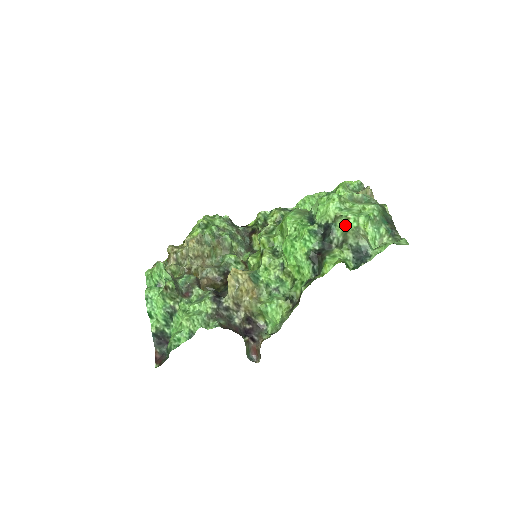
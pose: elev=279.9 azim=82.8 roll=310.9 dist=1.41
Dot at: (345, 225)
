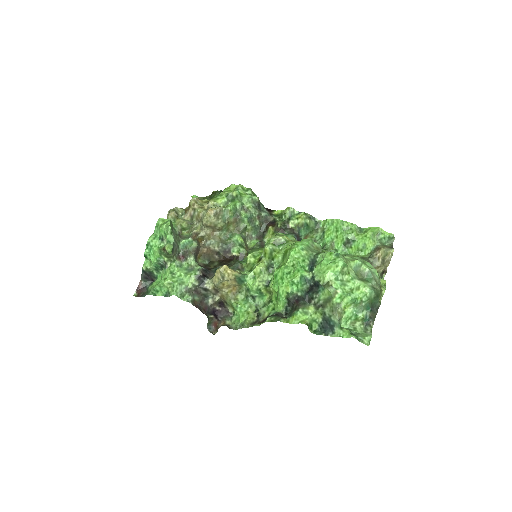
Dot at: (330, 296)
